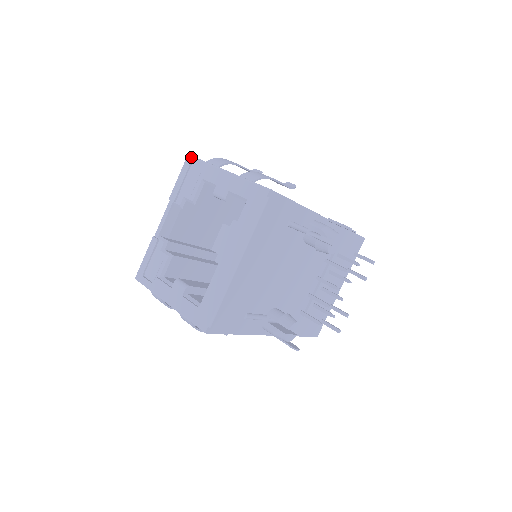
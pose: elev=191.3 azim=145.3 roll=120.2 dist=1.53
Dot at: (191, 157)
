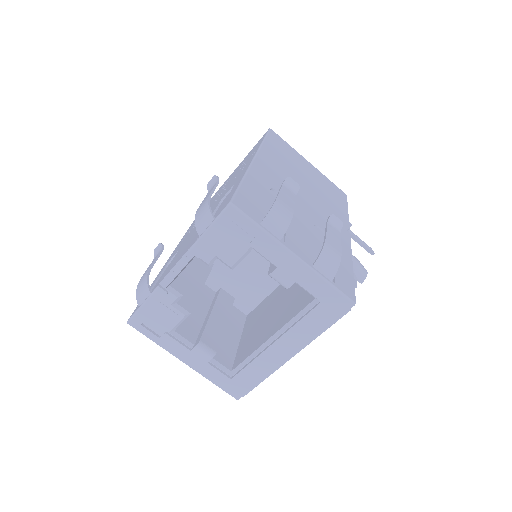
Dot at: (237, 211)
